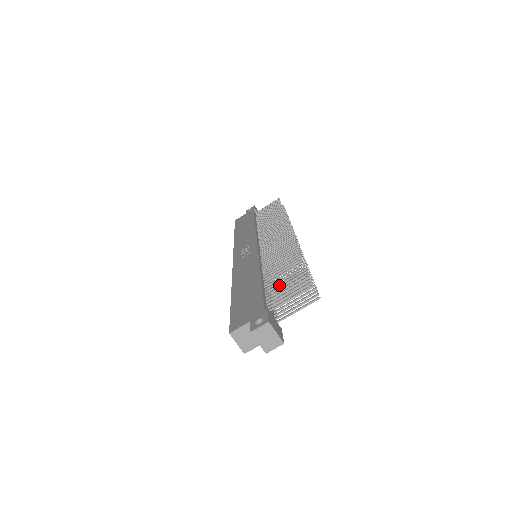
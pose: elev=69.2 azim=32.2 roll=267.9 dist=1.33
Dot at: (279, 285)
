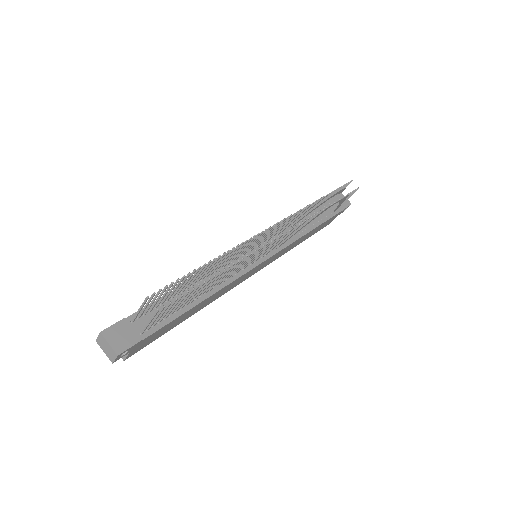
Dot at: (172, 293)
